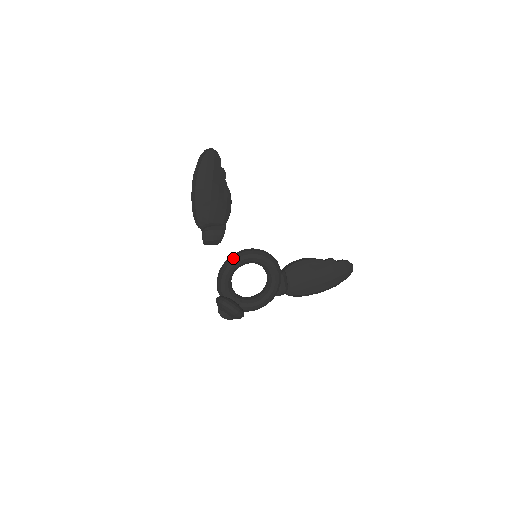
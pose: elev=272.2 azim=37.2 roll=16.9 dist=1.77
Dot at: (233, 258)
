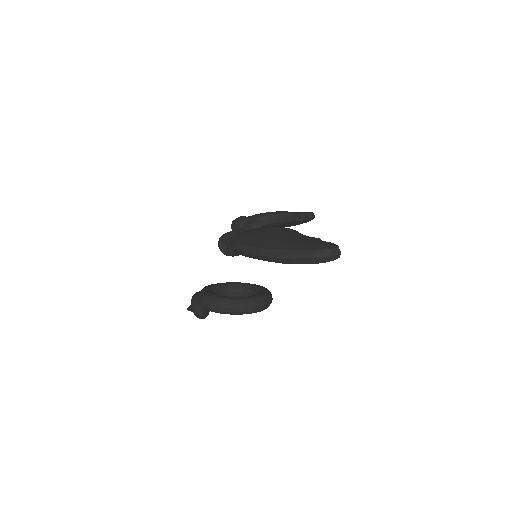
Dot at: (243, 313)
